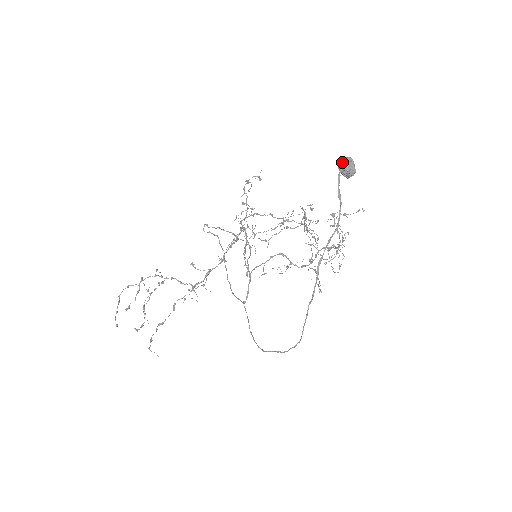
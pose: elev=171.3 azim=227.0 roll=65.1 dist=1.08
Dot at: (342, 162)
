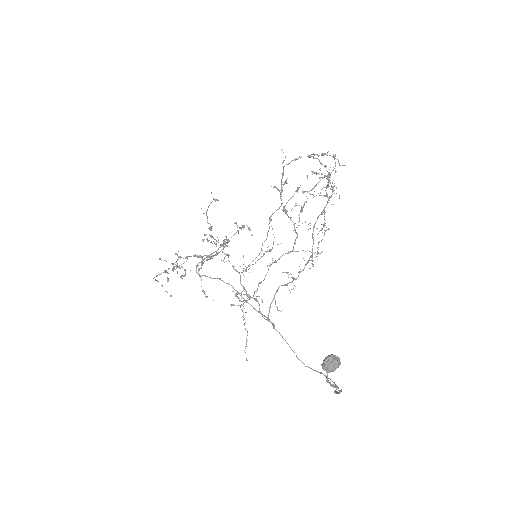
Dot at: (325, 368)
